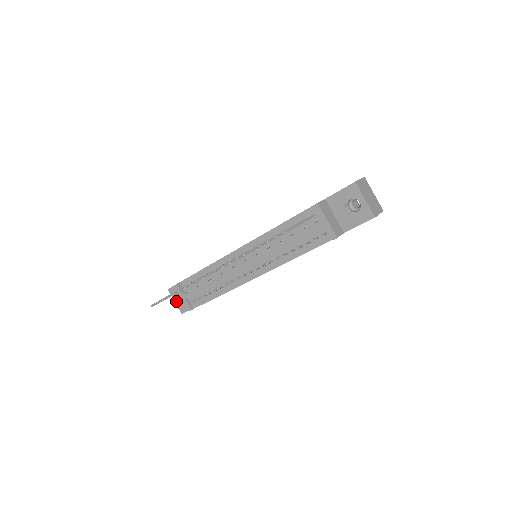
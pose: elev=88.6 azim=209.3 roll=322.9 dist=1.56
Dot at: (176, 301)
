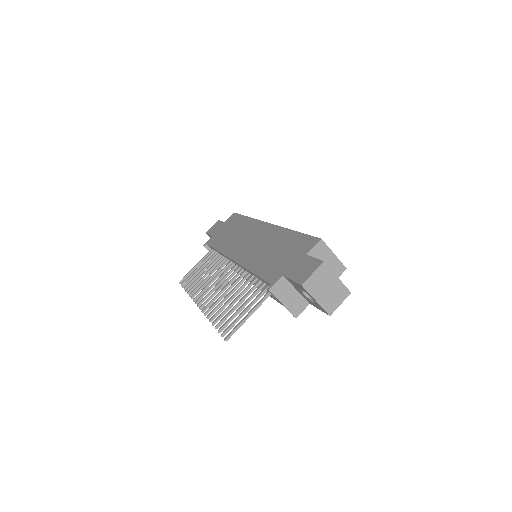
Dot at: occluded
